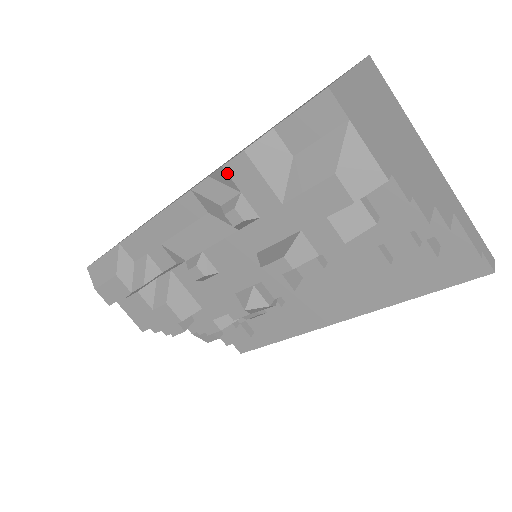
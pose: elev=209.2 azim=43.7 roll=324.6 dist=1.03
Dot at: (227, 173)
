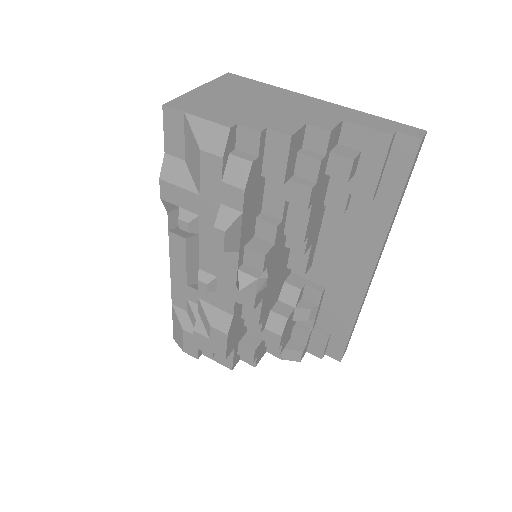
Dot at: (165, 201)
